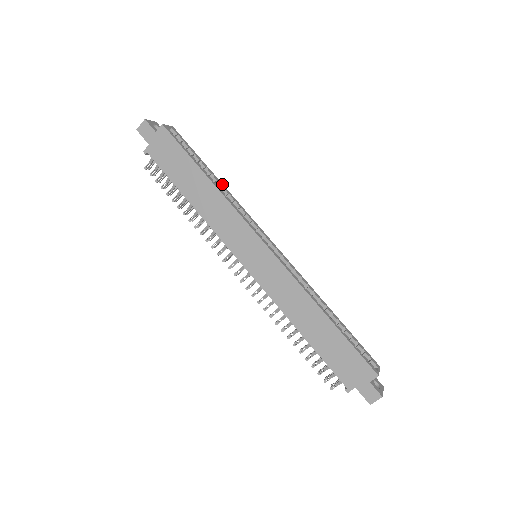
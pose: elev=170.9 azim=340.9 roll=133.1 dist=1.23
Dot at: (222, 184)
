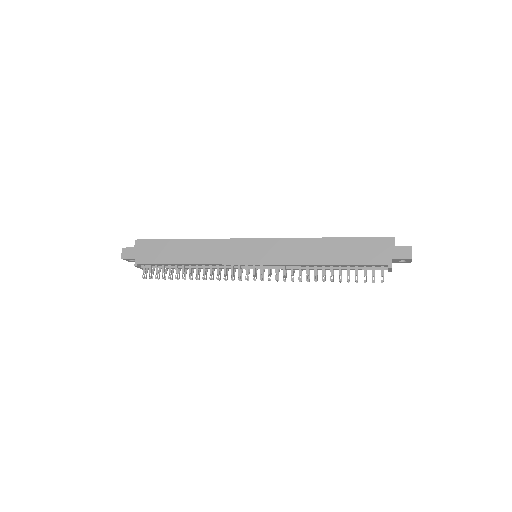
Dot at: occluded
